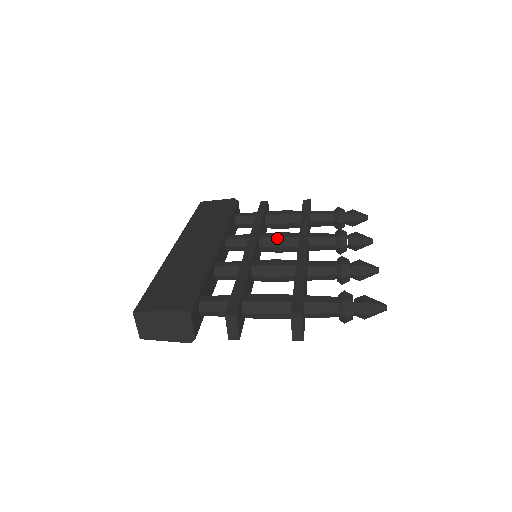
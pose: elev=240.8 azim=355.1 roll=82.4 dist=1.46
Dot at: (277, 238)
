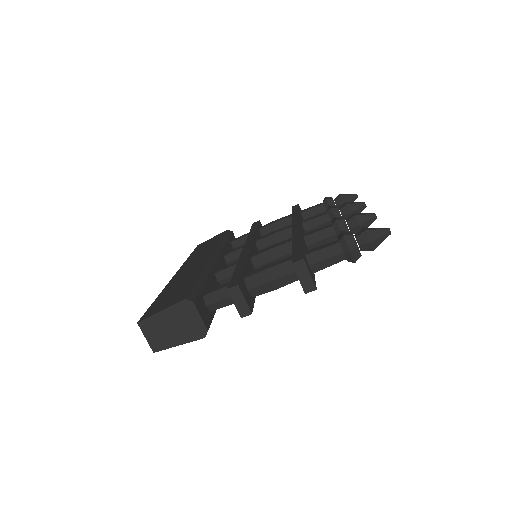
Dot at: (272, 235)
